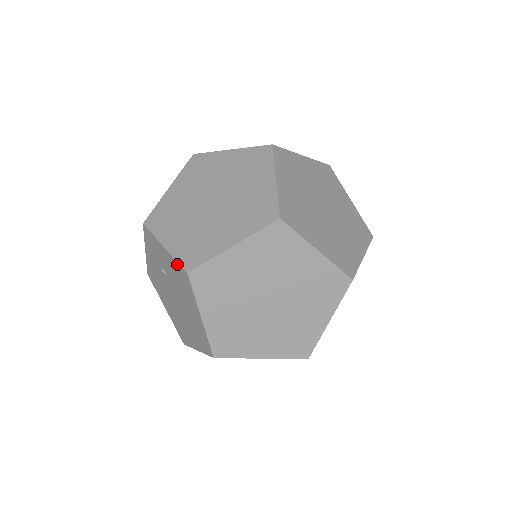
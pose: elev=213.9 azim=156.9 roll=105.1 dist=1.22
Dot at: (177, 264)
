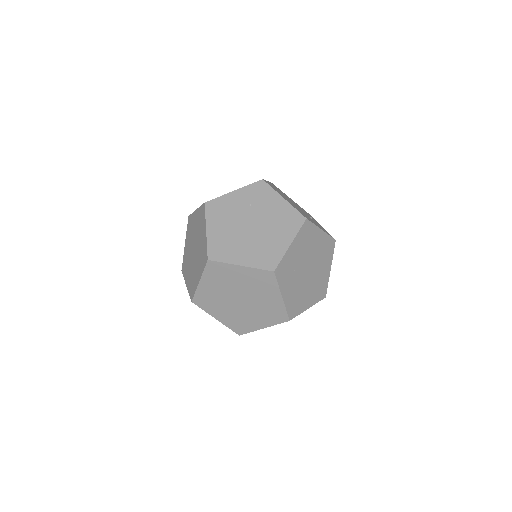
Dot at: occluded
